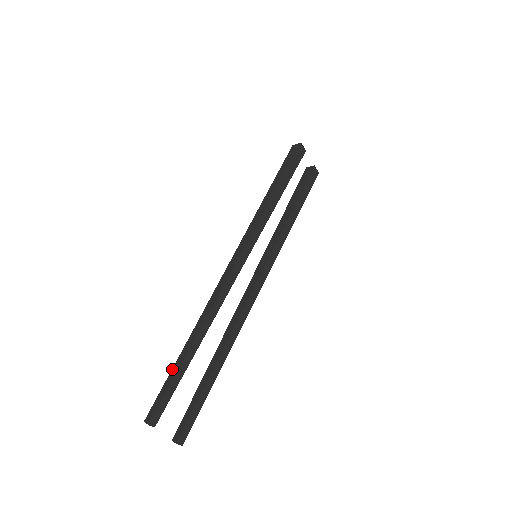
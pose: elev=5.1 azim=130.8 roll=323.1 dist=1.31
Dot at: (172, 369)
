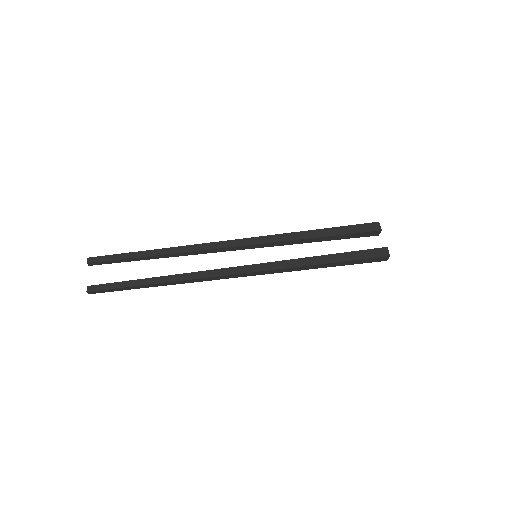
Dot at: occluded
